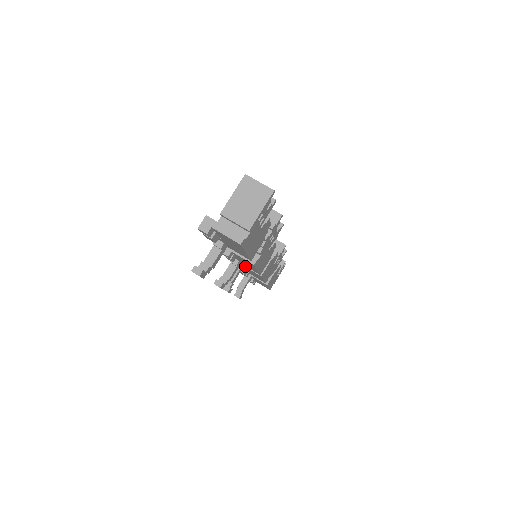
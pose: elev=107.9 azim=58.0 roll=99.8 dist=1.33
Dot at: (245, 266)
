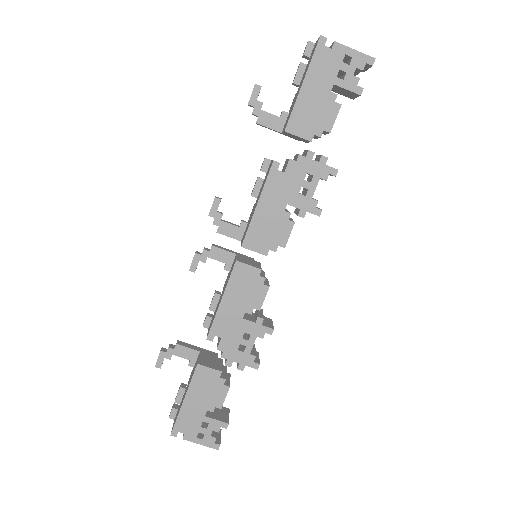
Dot at: (237, 255)
